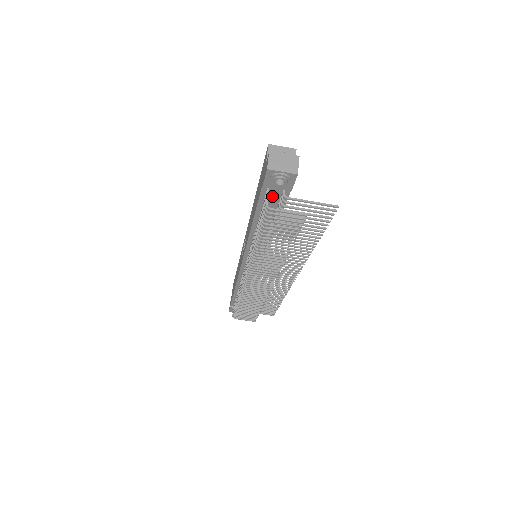
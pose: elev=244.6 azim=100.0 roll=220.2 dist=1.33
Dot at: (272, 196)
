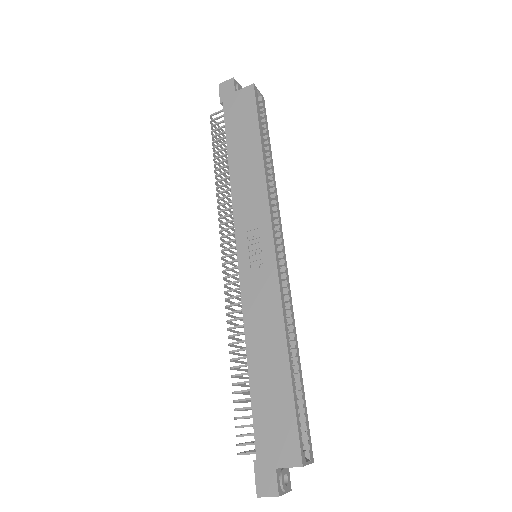
Dot at: occluded
